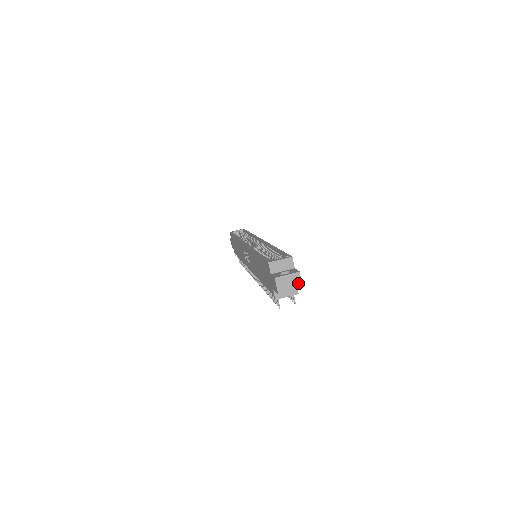
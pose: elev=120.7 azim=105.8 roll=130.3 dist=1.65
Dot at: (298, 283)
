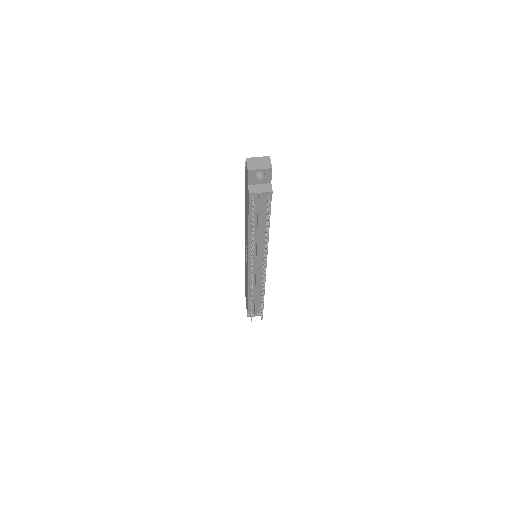
Dot at: (268, 164)
